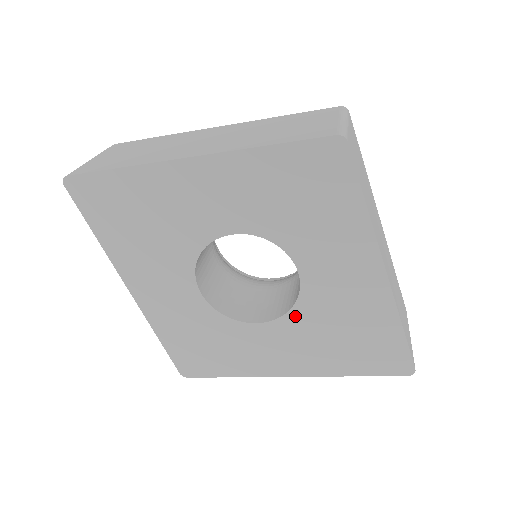
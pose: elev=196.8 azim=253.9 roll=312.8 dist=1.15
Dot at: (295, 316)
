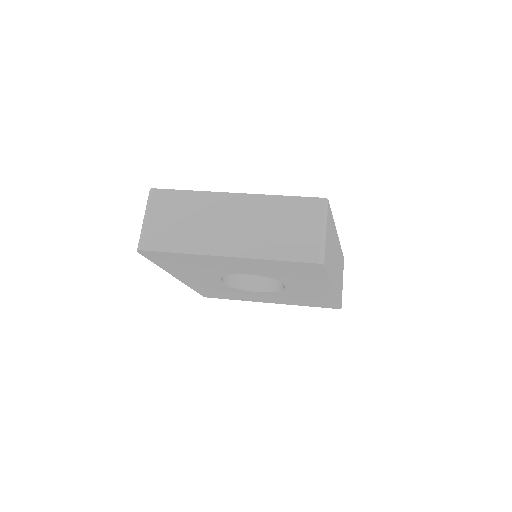
Dot at: (279, 293)
